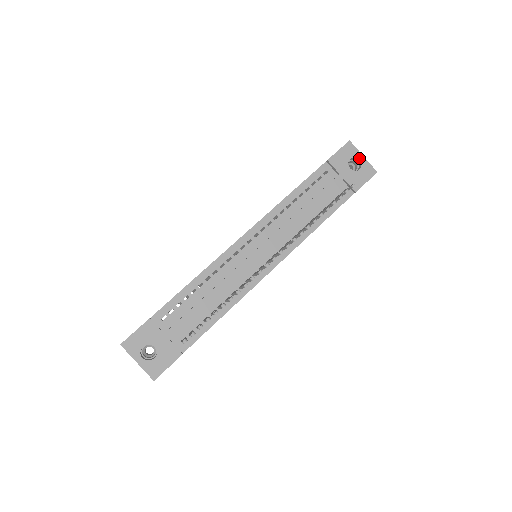
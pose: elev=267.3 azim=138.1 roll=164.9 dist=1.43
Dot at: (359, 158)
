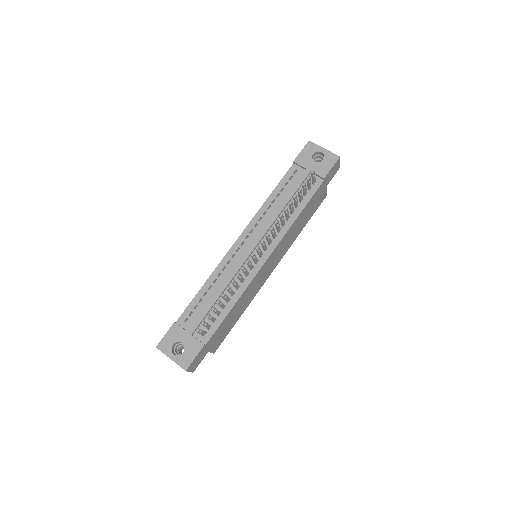
Dot at: (321, 151)
